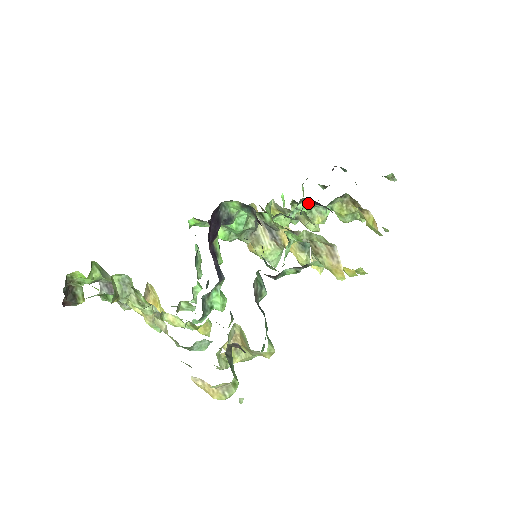
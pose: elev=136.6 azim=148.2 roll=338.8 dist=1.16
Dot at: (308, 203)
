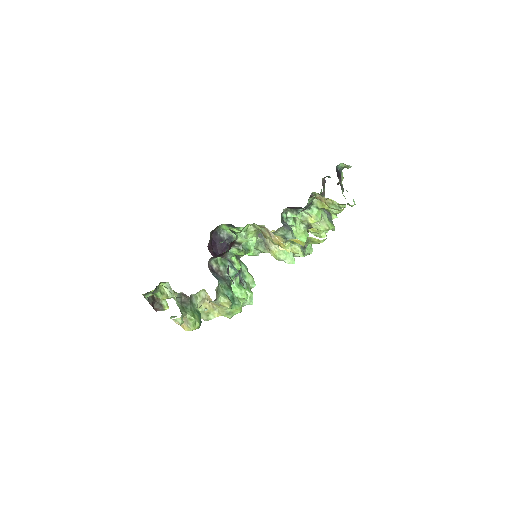
Dot at: (294, 210)
